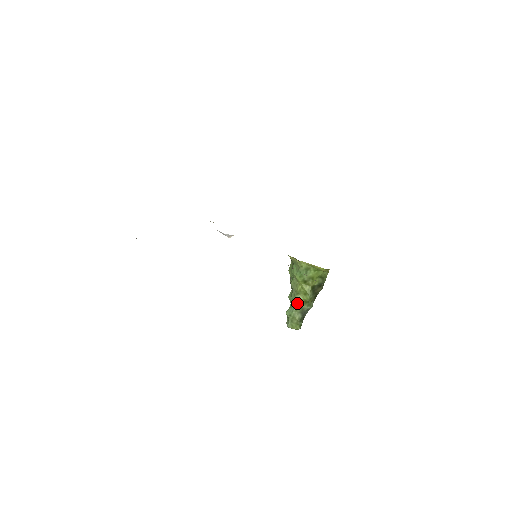
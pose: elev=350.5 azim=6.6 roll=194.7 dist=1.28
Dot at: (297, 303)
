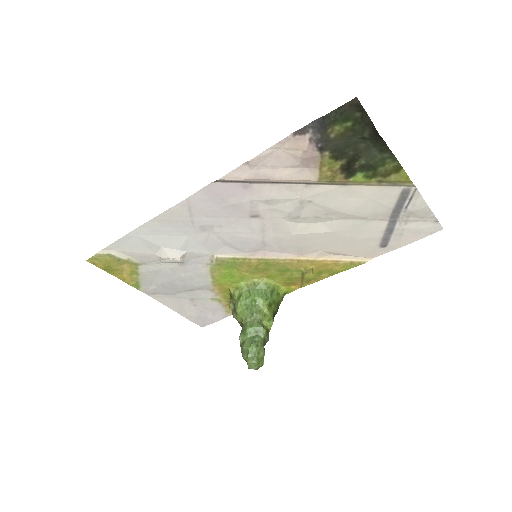
Dot at: (264, 330)
